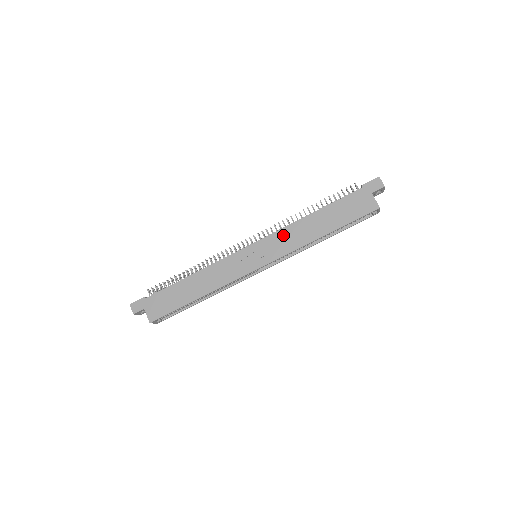
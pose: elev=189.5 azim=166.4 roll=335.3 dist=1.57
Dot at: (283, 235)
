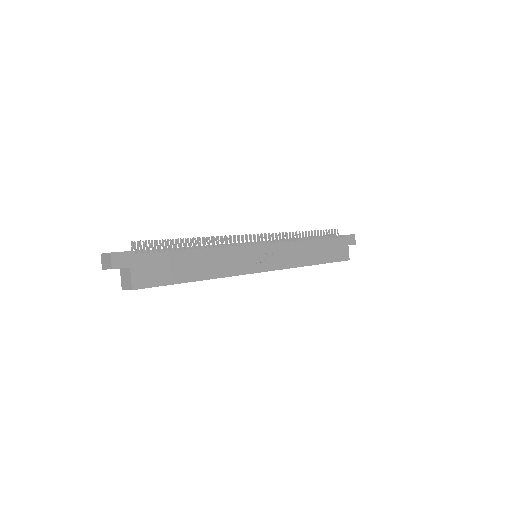
Dot at: (289, 248)
